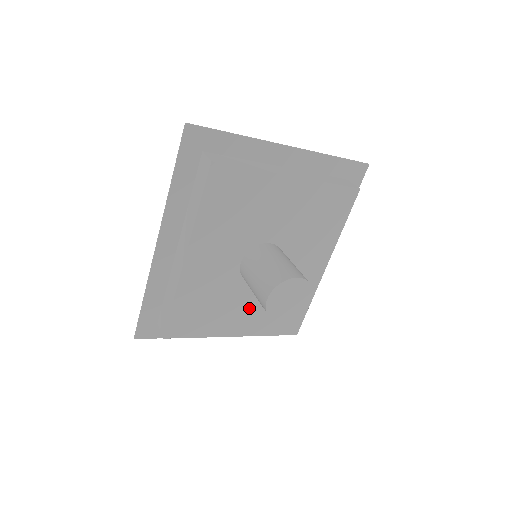
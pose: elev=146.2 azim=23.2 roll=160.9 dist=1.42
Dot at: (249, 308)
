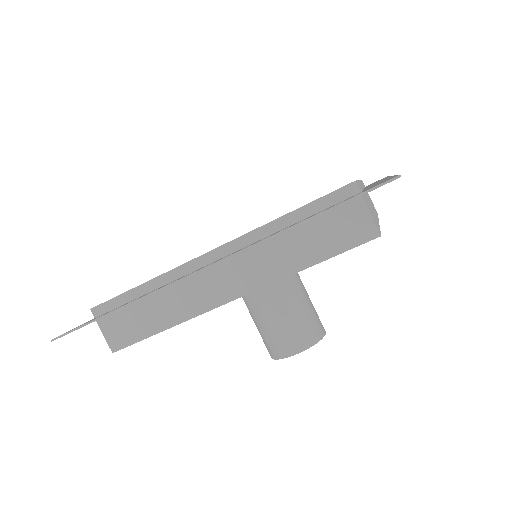
Dot at: occluded
